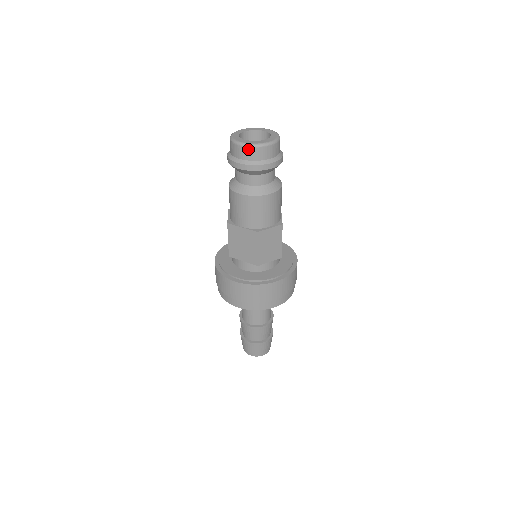
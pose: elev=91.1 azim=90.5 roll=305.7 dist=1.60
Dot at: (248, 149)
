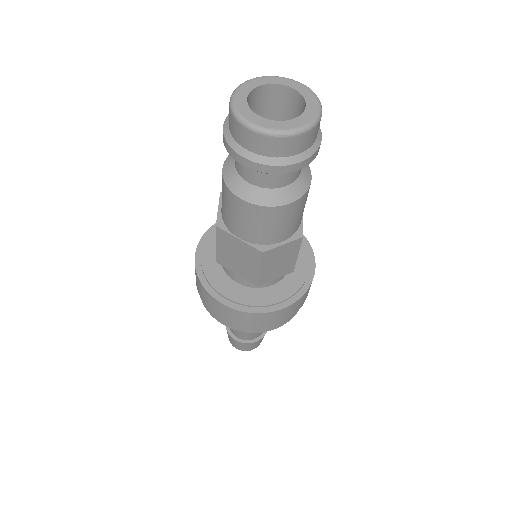
Dot at: (261, 138)
